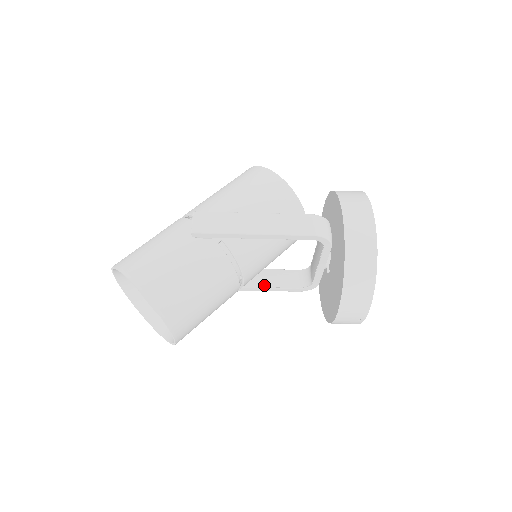
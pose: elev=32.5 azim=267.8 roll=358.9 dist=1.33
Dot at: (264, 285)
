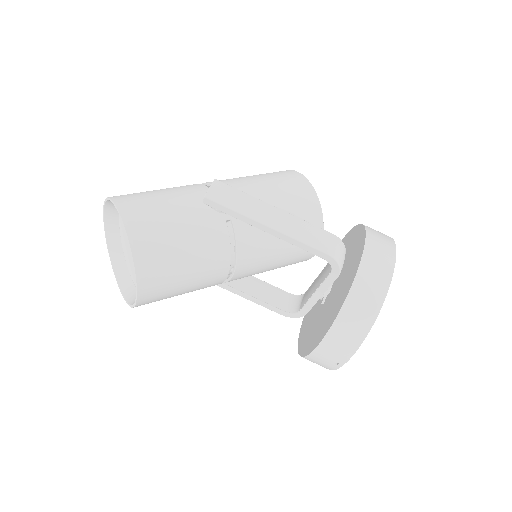
Dot at: (249, 293)
